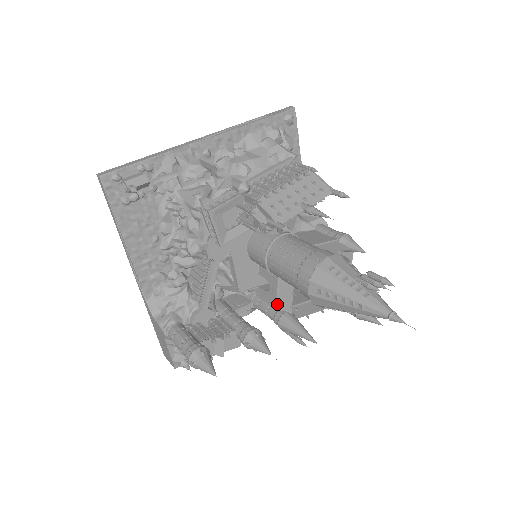
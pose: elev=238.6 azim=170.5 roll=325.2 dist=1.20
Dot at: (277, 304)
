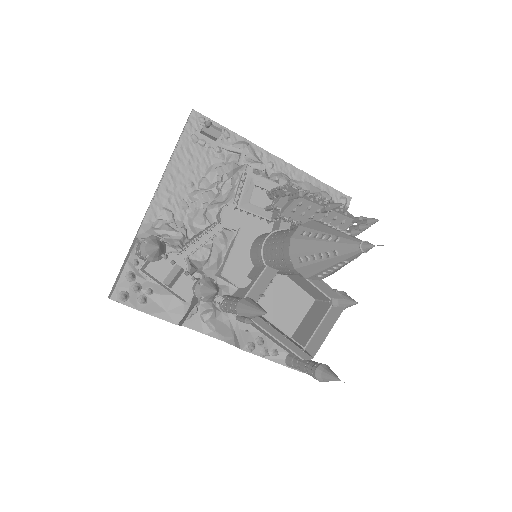
Dot at: (248, 293)
